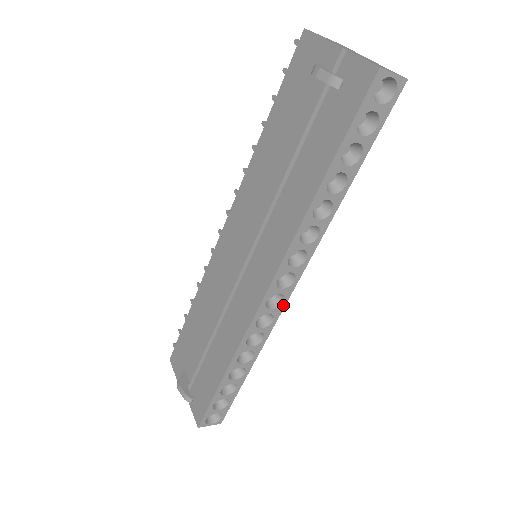
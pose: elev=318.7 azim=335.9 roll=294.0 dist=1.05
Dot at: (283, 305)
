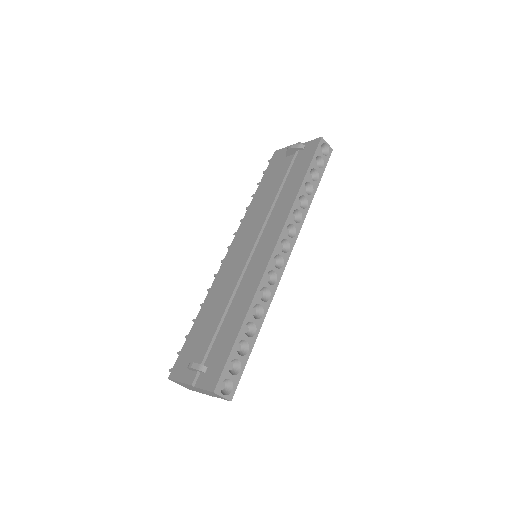
Dot at: (283, 269)
